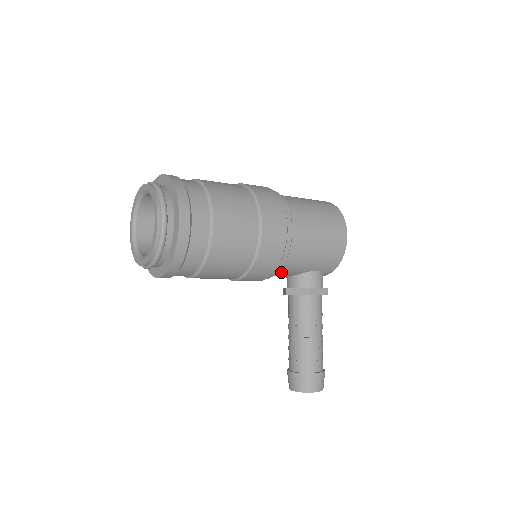
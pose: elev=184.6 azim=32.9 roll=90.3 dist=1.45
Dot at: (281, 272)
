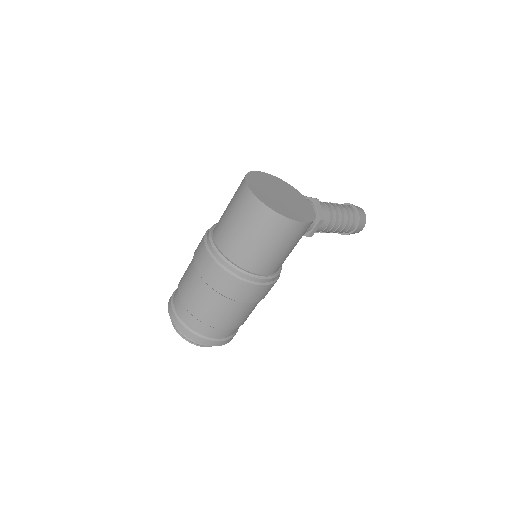
Dot at: occluded
